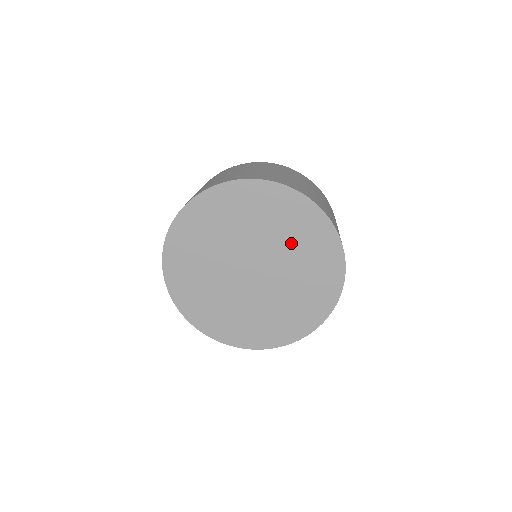
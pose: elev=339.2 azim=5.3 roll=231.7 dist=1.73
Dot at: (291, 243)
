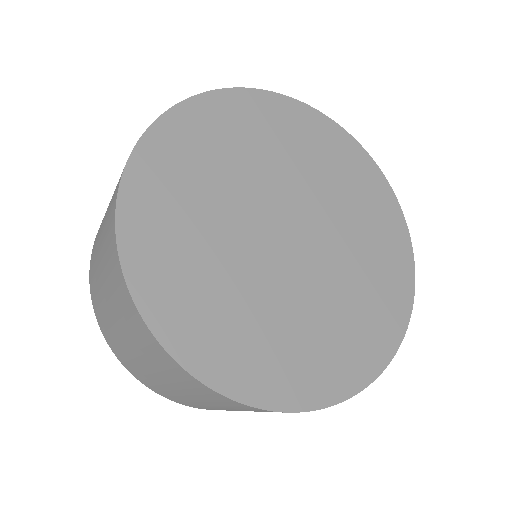
Dot at: (358, 240)
